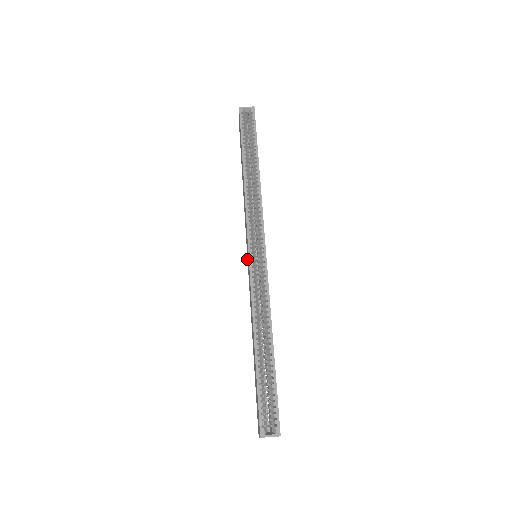
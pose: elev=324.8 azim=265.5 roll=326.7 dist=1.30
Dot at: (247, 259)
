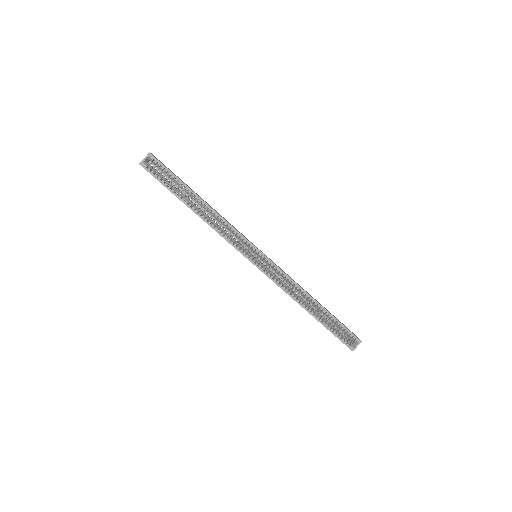
Dot at: occluded
